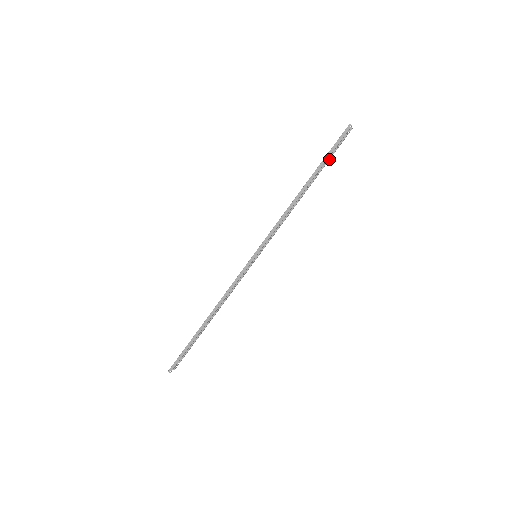
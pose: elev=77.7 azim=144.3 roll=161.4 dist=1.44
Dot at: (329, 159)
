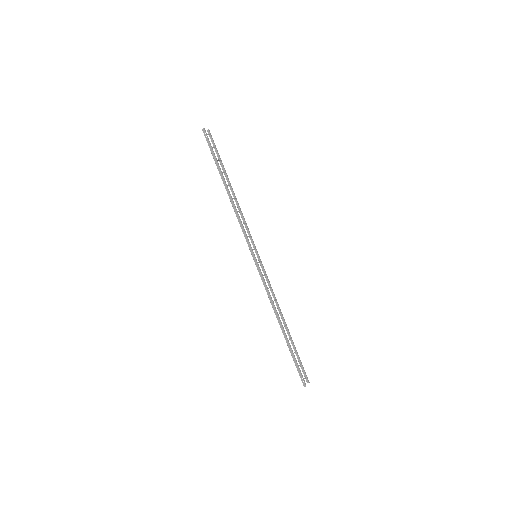
Dot at: (220, 158)
